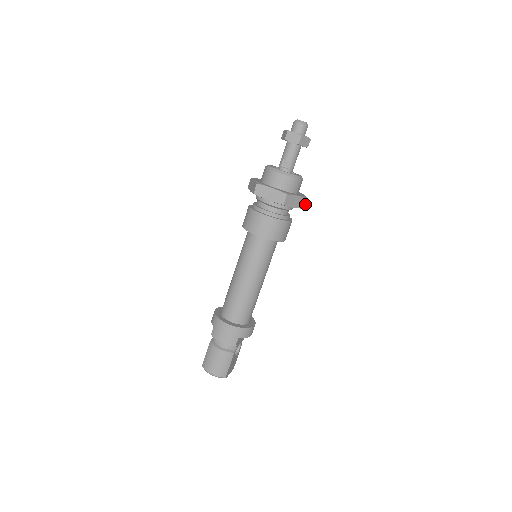
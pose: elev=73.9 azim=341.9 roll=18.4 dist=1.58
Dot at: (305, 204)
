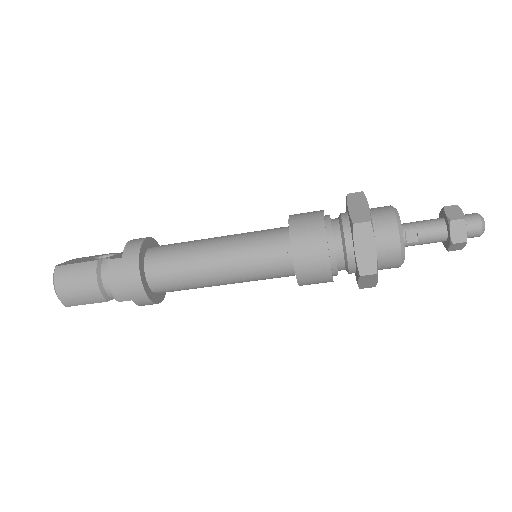
Dot at: (366, 287)
